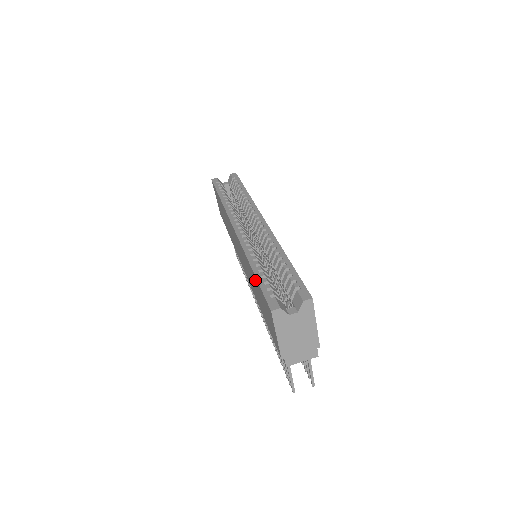
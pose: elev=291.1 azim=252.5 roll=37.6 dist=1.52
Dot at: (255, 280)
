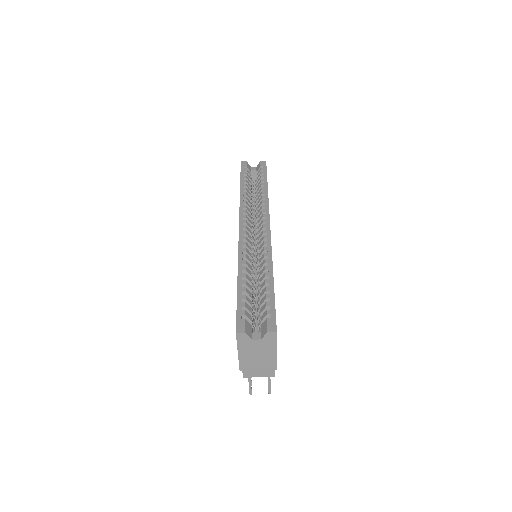
Dot at: occluded
